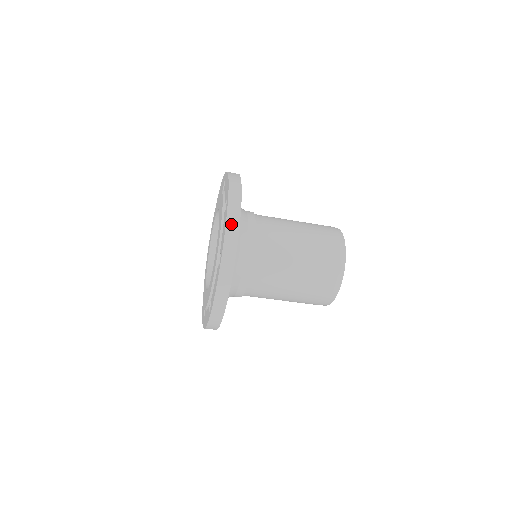
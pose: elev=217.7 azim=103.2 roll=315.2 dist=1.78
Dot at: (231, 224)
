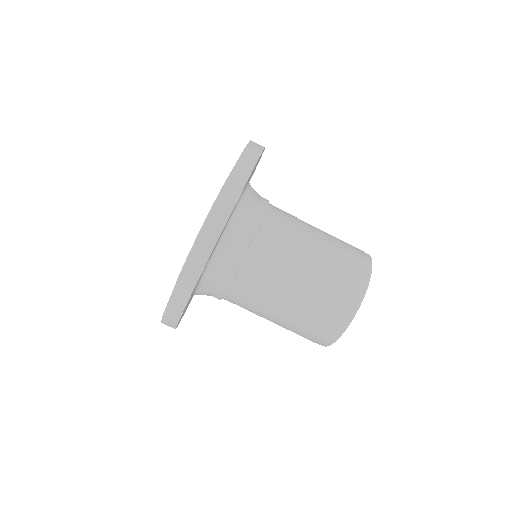
Dot at: occluded
